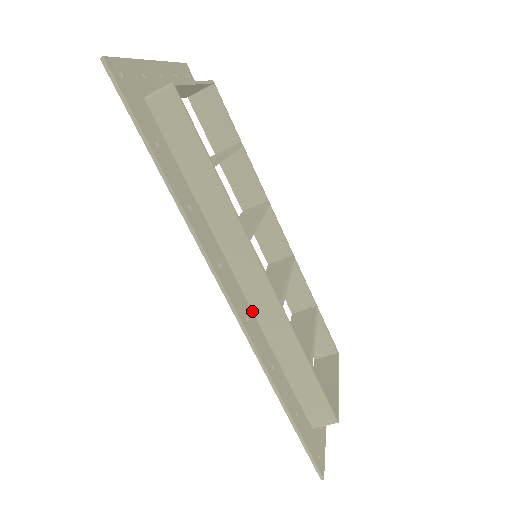
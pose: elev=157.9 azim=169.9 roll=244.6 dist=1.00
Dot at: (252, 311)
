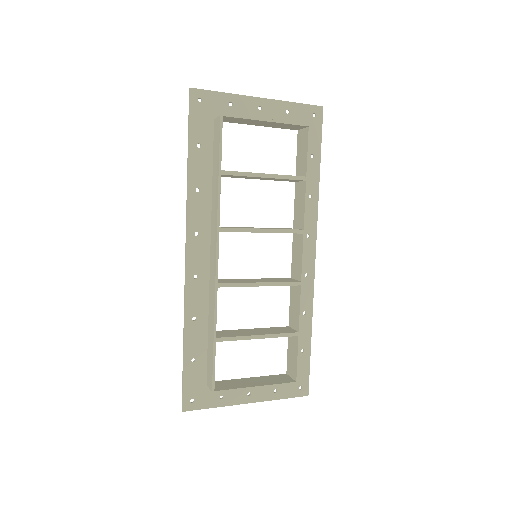
Dot at: (209, 278)
